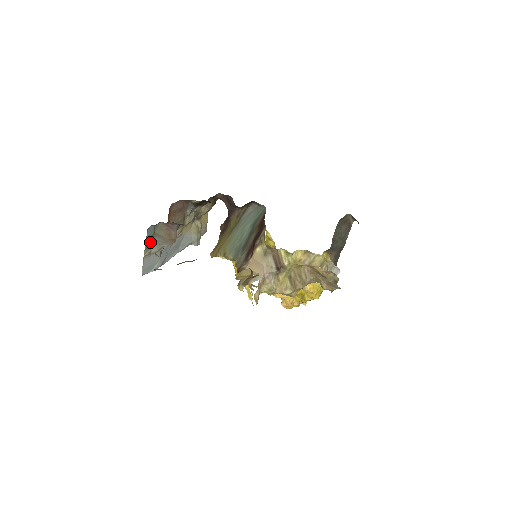
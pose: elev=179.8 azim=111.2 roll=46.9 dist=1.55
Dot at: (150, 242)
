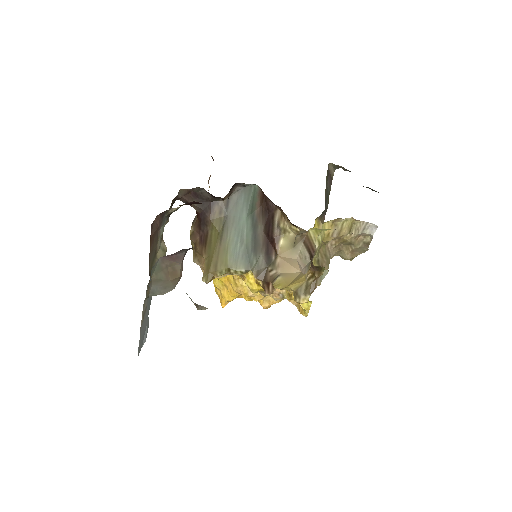
Dot at: occluded
